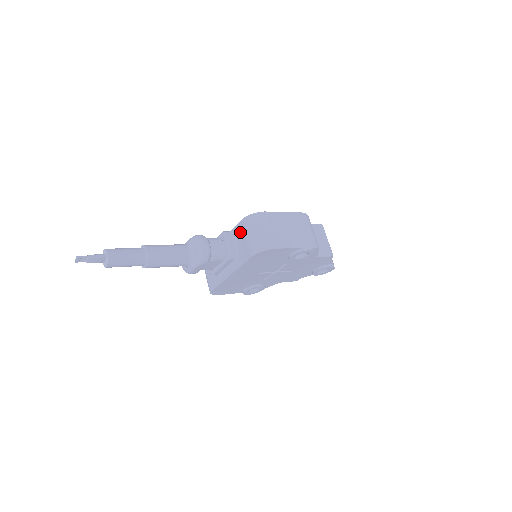
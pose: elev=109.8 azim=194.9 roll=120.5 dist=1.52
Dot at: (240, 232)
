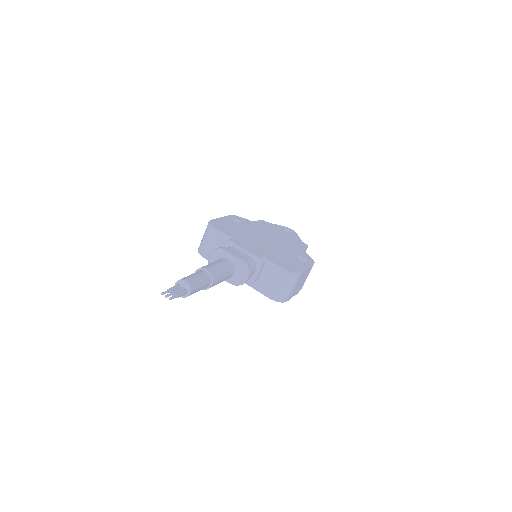
Dot at: (274, 274)
